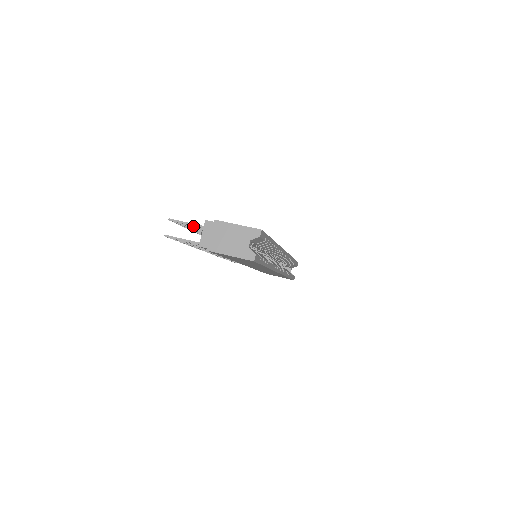
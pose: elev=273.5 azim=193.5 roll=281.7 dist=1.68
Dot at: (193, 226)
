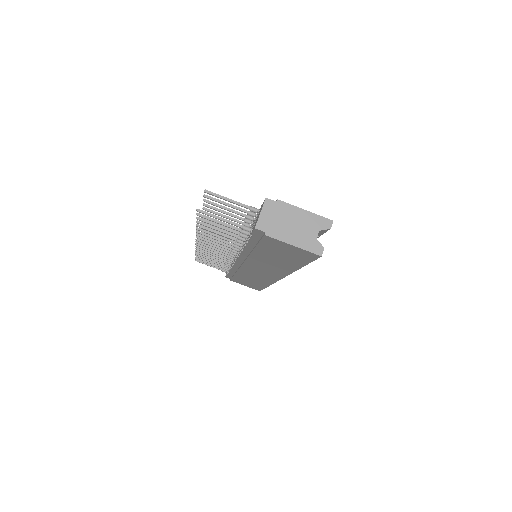
Dot at: (229, 205)
